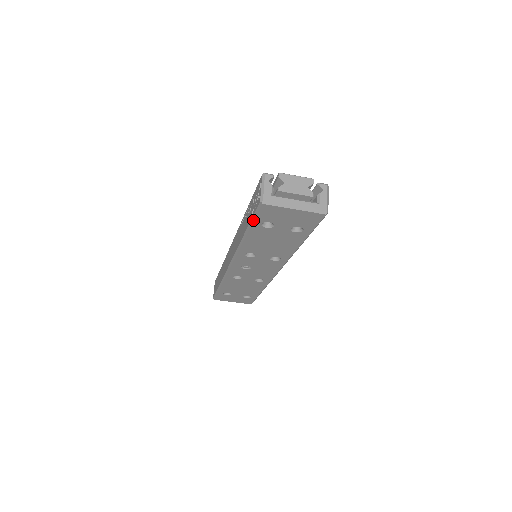
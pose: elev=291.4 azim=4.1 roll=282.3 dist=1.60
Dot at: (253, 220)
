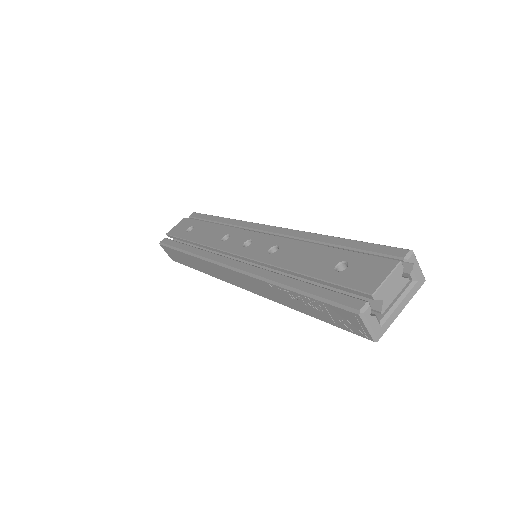
Dot at: (338, 327)
